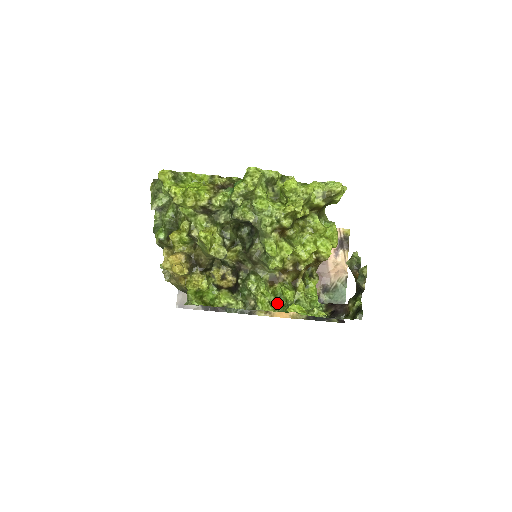
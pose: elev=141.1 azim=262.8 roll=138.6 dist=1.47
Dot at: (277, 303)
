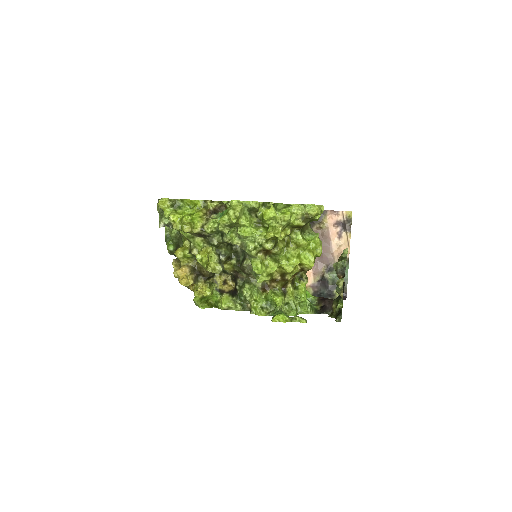
Dot at: (269, 307)
